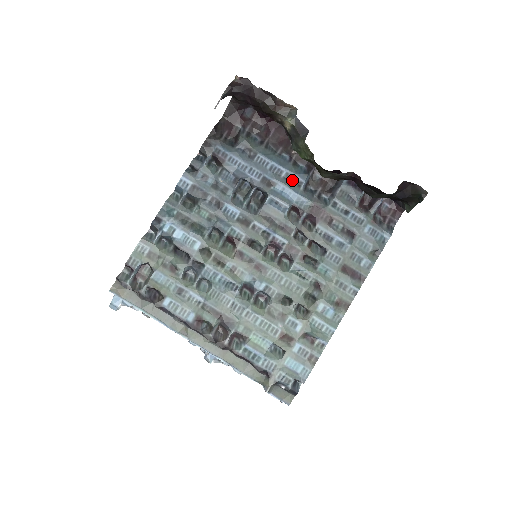
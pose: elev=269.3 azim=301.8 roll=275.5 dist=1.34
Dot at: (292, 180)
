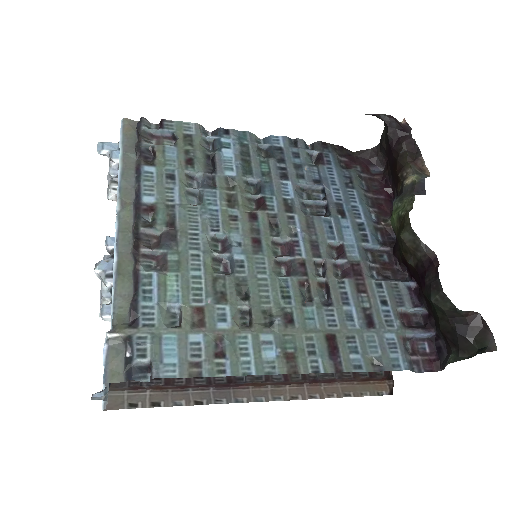
Dot at: (362, 231)
